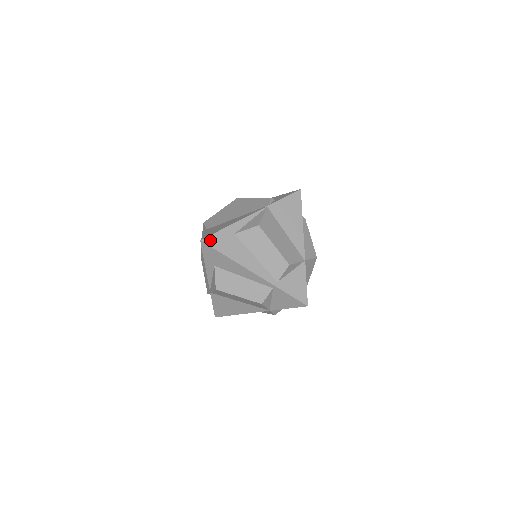
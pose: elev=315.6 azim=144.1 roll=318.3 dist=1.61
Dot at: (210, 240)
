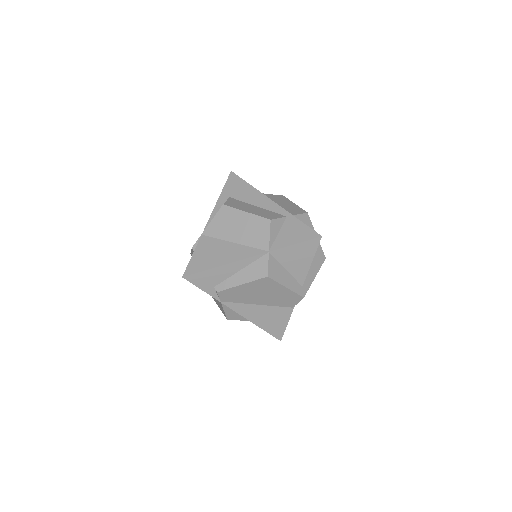
Dot at: occluded
